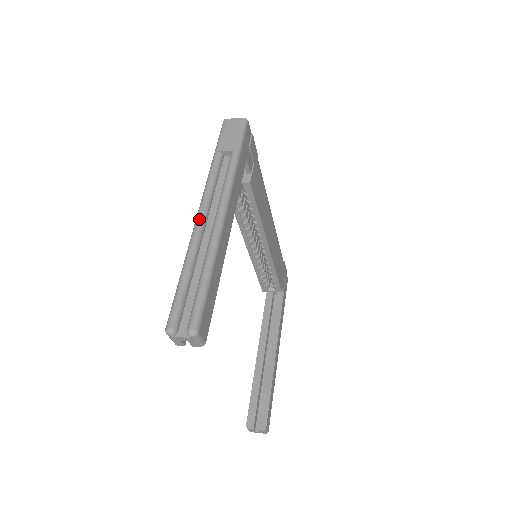
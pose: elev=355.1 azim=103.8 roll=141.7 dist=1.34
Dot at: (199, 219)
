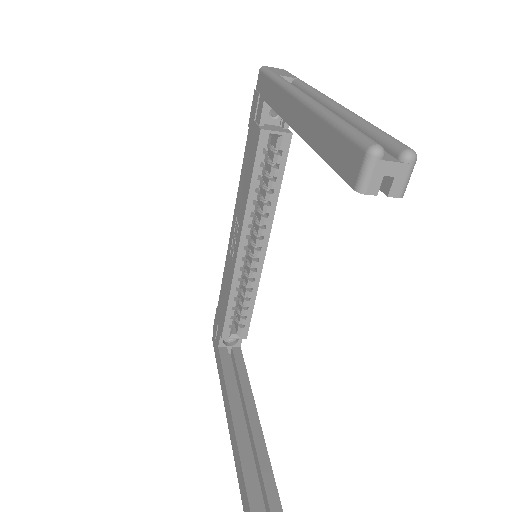
Dot at: occluded
